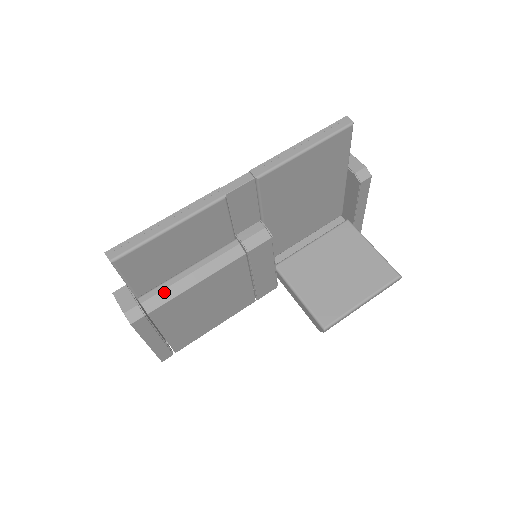
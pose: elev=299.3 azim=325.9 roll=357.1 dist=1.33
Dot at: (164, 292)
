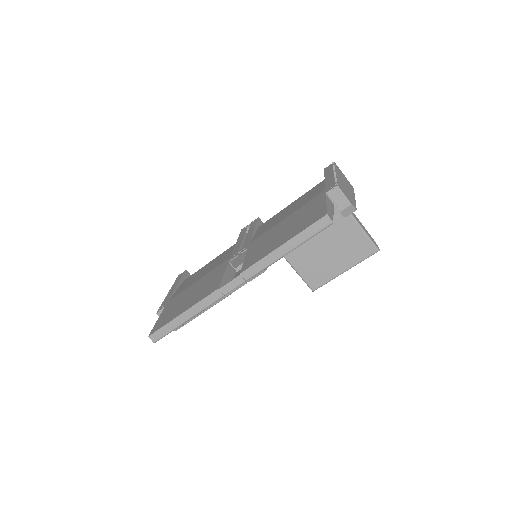
Dot at: occluded
